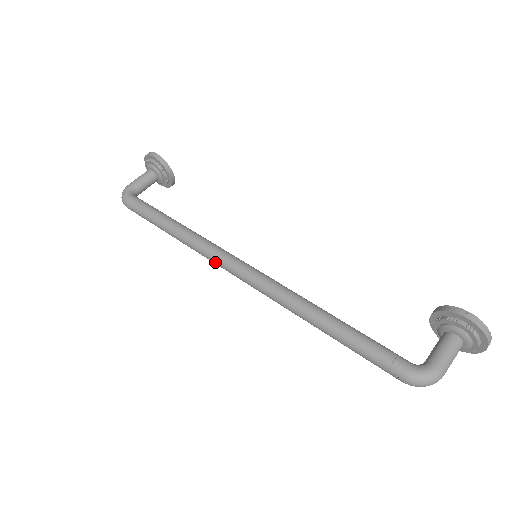
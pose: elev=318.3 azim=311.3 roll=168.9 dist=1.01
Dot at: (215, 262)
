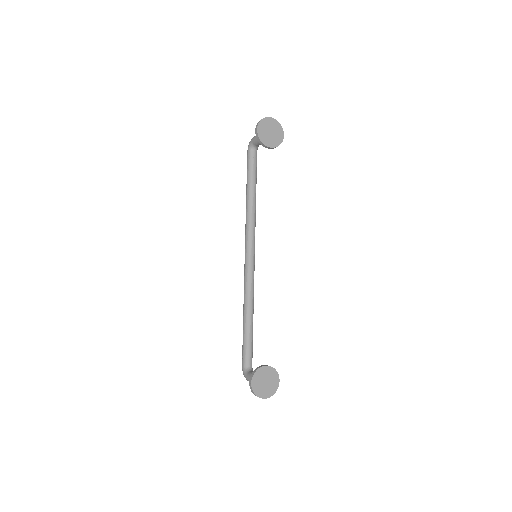
Dot at: occluded
